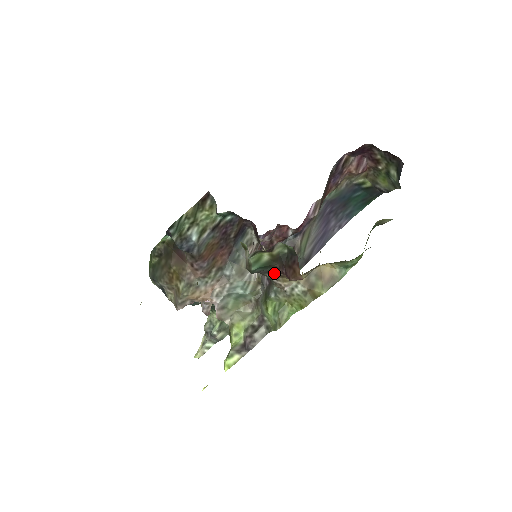
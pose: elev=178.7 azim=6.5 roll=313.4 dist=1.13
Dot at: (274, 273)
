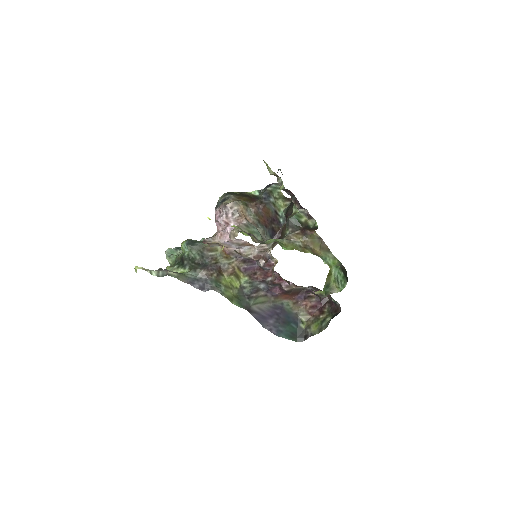
Dot at: (295, 230)
